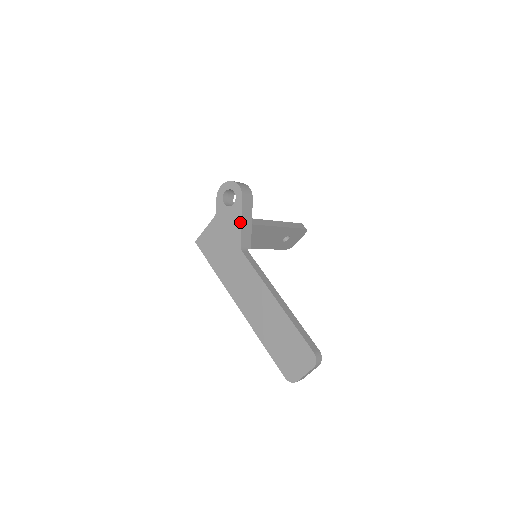
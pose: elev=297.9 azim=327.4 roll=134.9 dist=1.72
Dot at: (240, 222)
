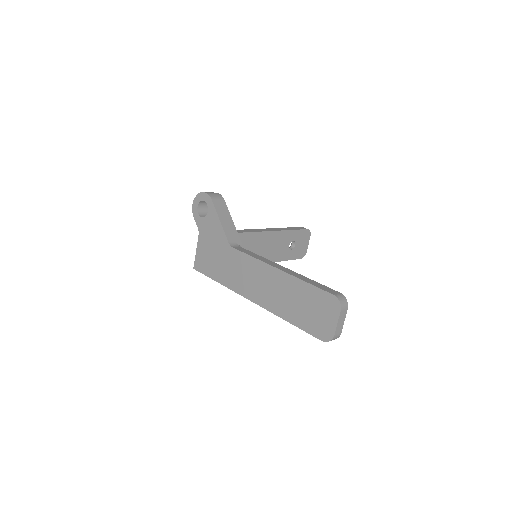
Dot at: (219, 222)
